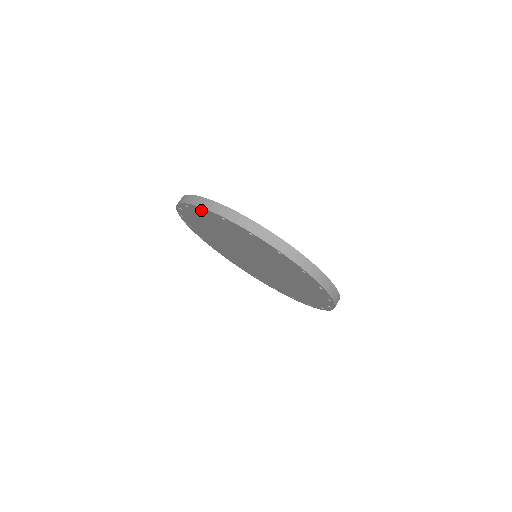
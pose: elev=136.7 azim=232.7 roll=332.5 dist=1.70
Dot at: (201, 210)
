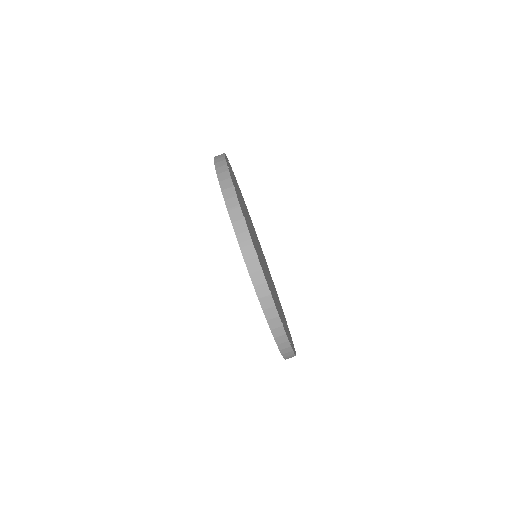
Dot at: occluded
